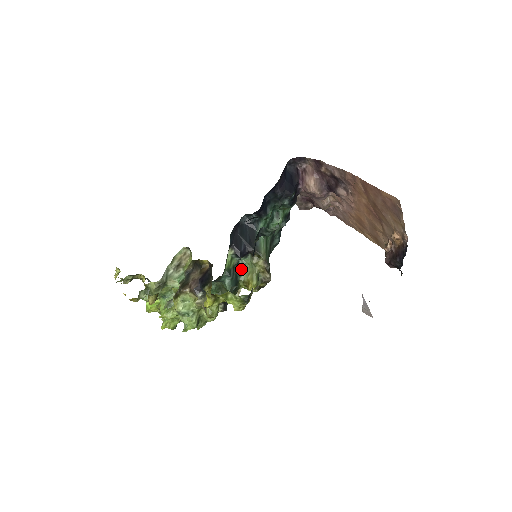
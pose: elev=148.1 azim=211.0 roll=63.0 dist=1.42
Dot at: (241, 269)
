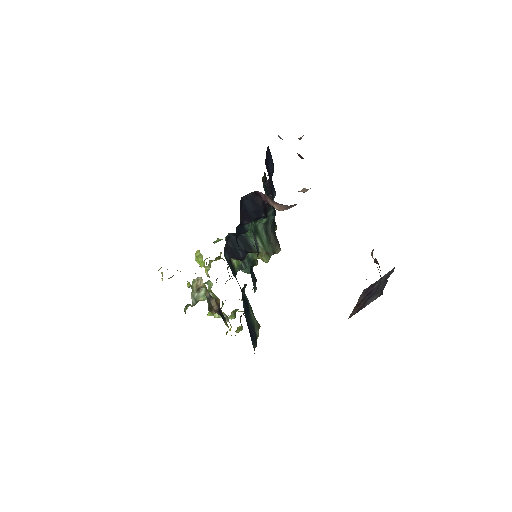
Dot at: (250, 255)
